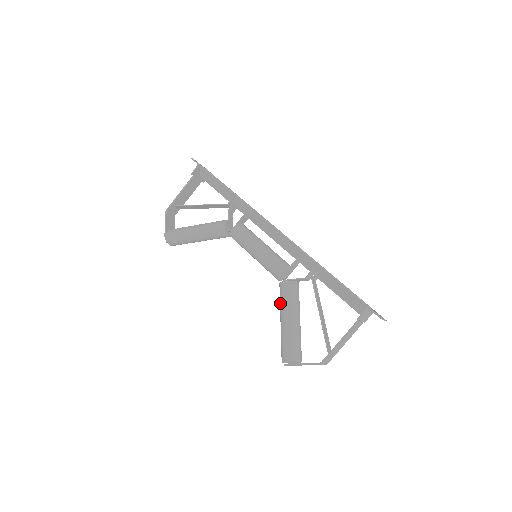
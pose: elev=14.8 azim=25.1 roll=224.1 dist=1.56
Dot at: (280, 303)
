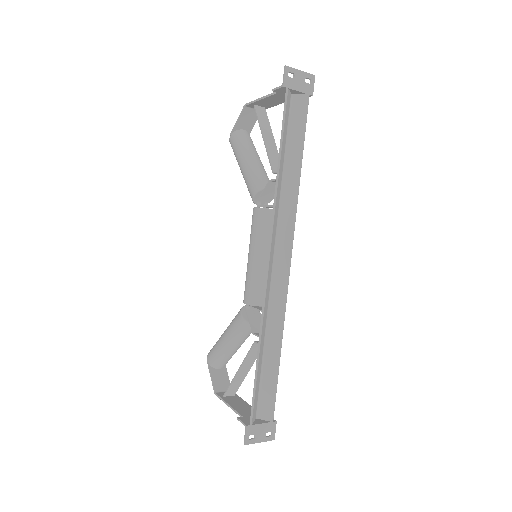
Dot at: (232, 320)
